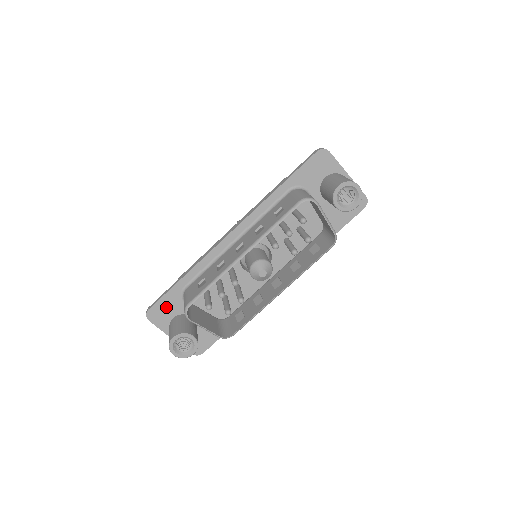
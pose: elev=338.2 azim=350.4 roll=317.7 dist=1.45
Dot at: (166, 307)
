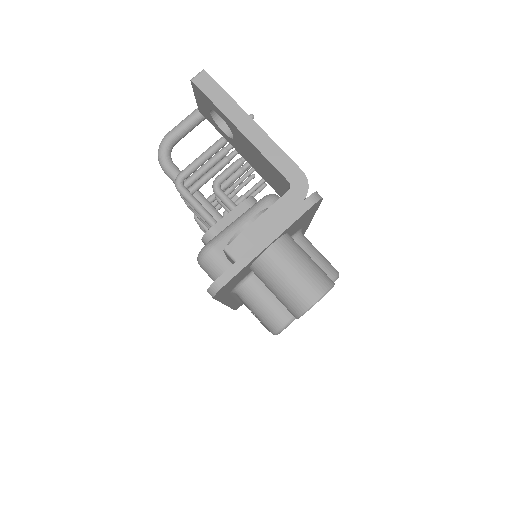
Dot at: occluded
